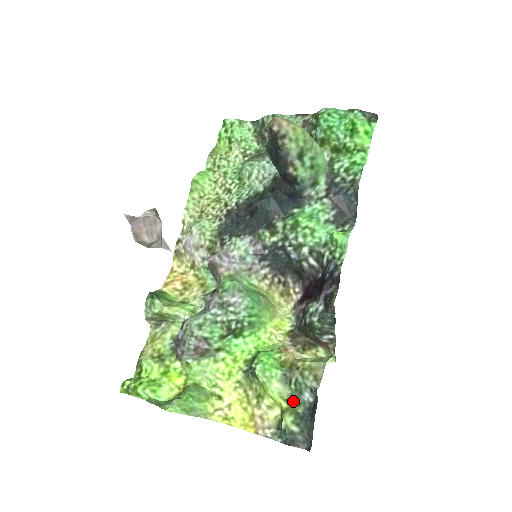
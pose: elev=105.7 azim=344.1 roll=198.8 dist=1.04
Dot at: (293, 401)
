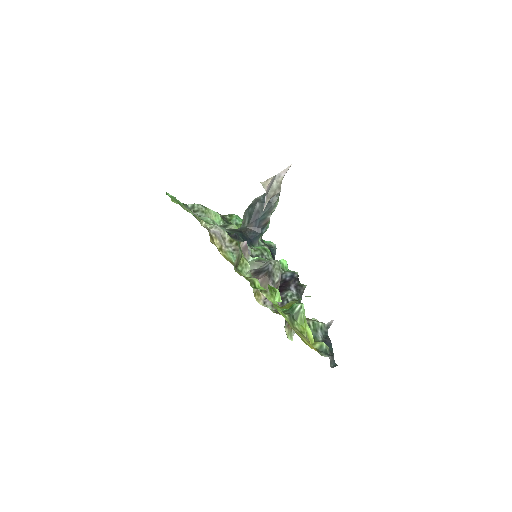
Dot at: (314, 339)
